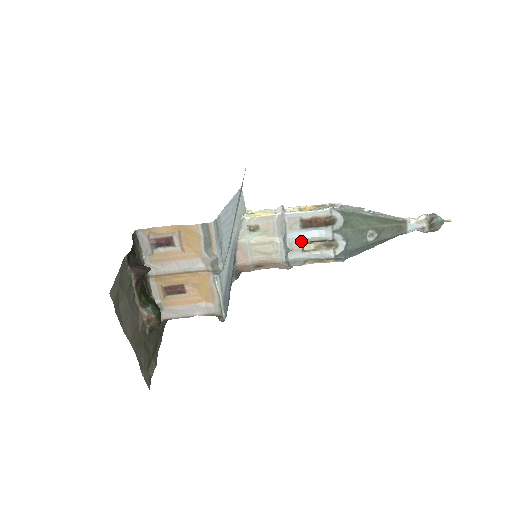
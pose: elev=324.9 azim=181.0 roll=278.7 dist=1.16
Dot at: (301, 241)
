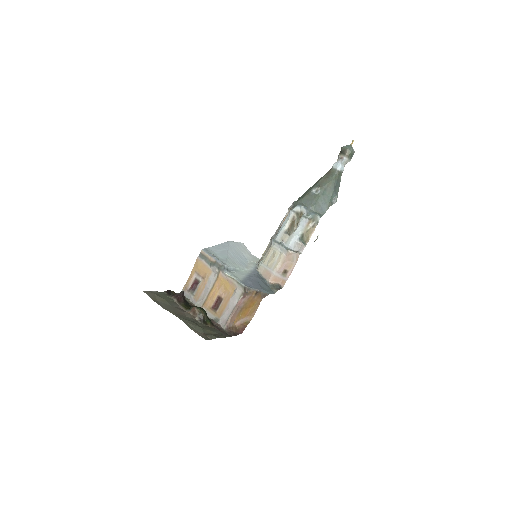
Dot at: (283, 232)
